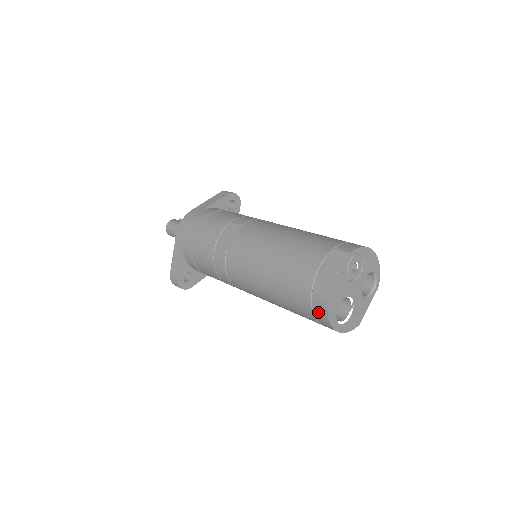
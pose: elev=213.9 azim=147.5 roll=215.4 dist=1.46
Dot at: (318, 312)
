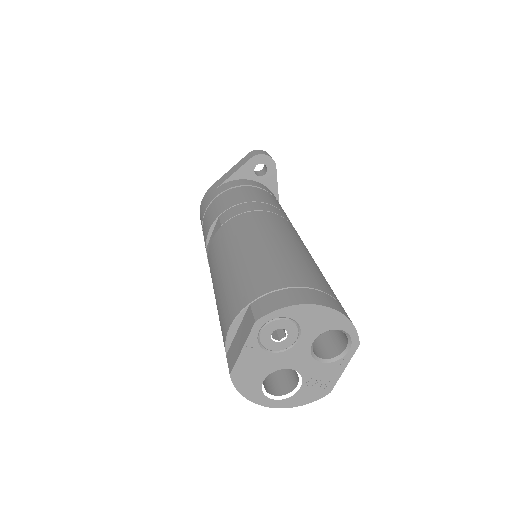
Dot at: occluded
